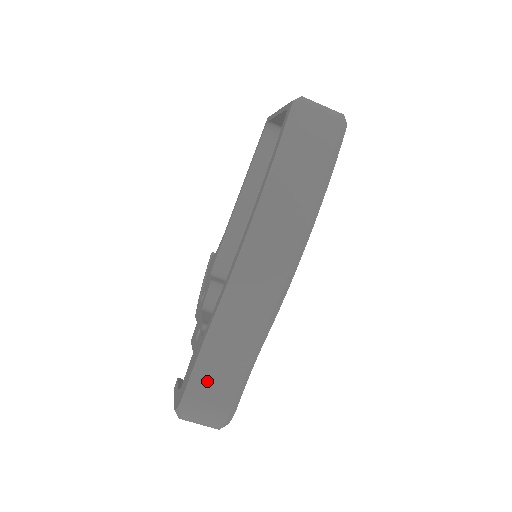
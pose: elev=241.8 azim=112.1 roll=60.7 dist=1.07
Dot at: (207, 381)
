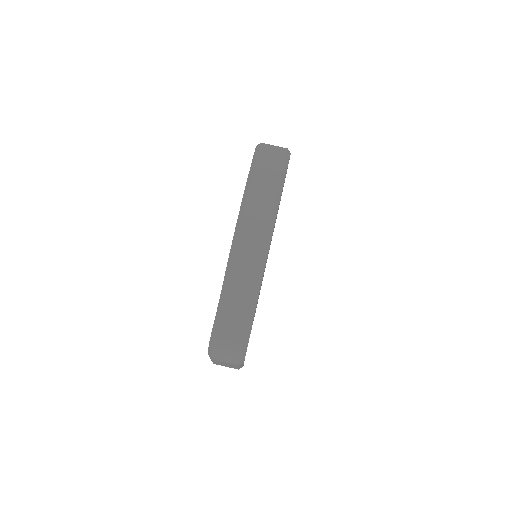
Dot at: (225, 321)
